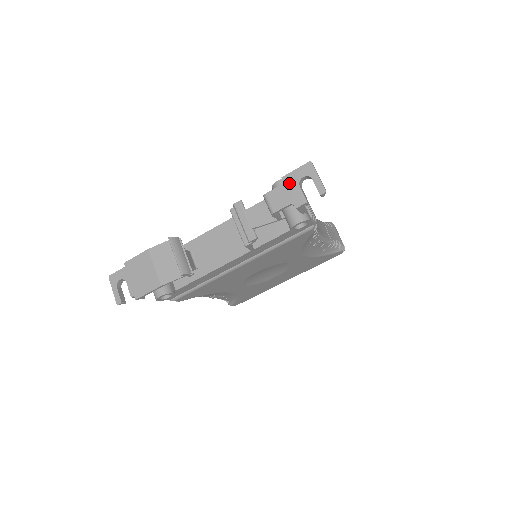
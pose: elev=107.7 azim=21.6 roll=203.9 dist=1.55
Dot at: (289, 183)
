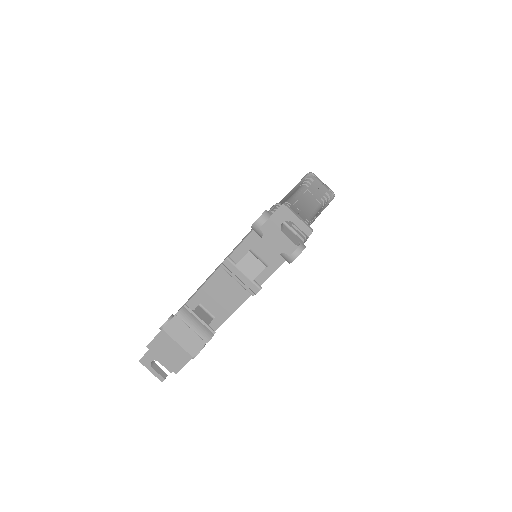
Dot at: (270, 233)
